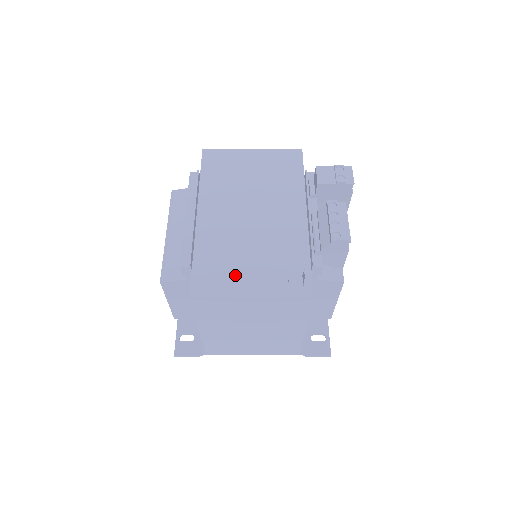
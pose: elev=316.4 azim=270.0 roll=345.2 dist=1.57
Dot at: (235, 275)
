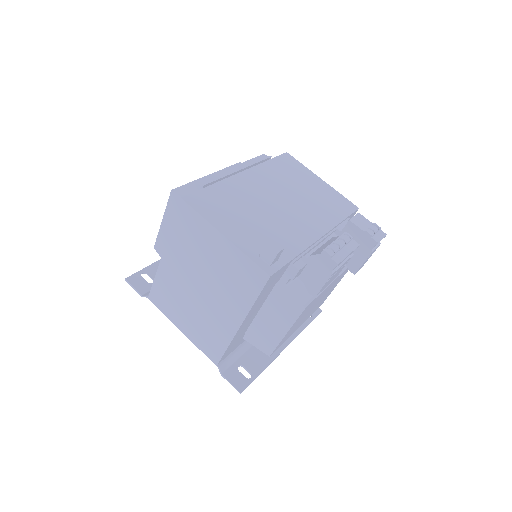
Dot at: (228, 216)
